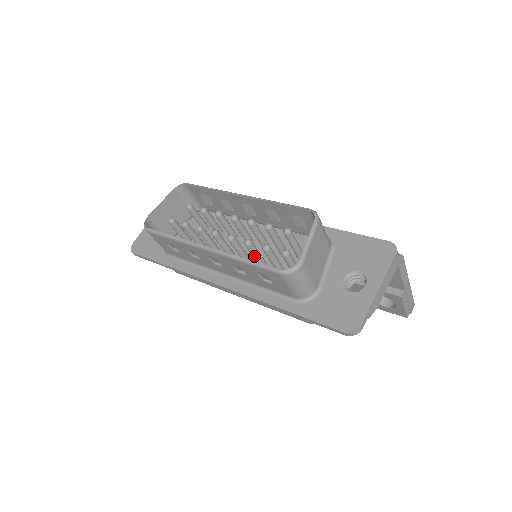
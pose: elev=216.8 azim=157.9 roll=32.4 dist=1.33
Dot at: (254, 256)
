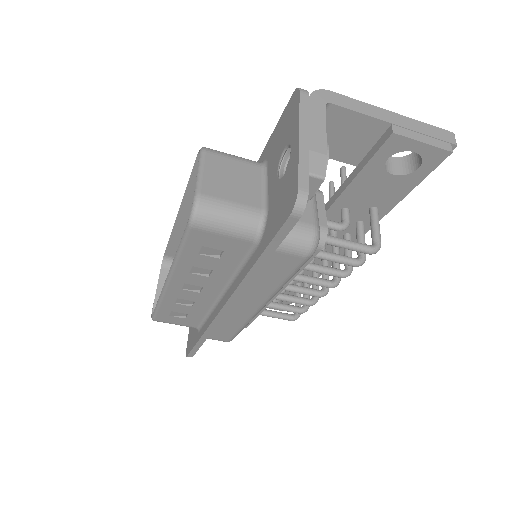
Dot at: occluded
